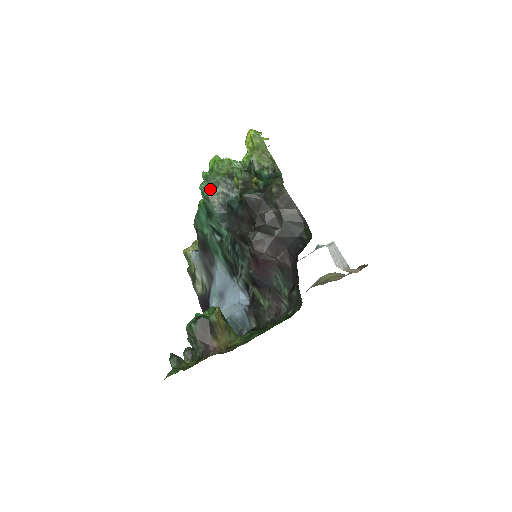
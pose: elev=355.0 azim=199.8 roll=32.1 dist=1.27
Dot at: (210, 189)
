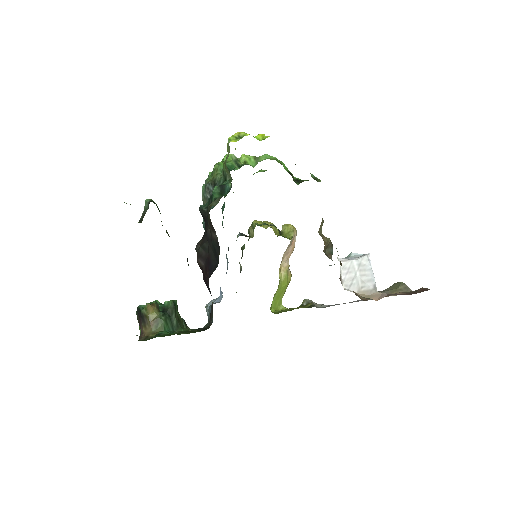
Dot at: (204, 192)
